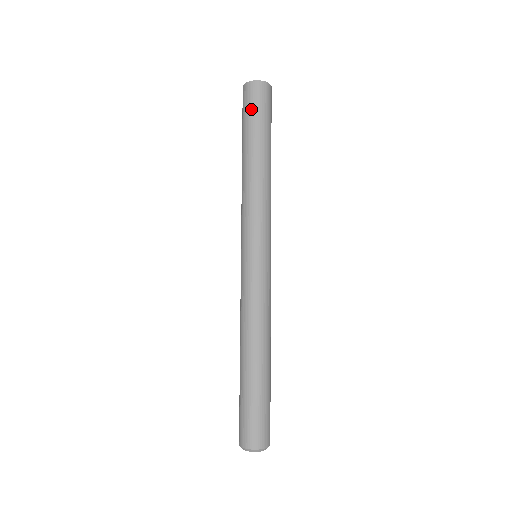
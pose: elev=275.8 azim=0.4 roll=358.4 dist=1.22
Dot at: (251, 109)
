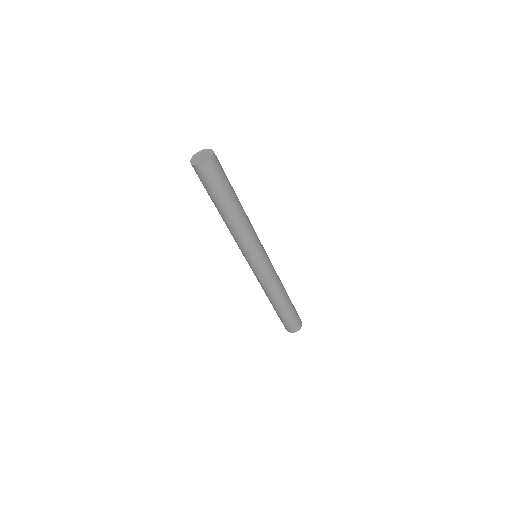
Dot at: (205, 185)
